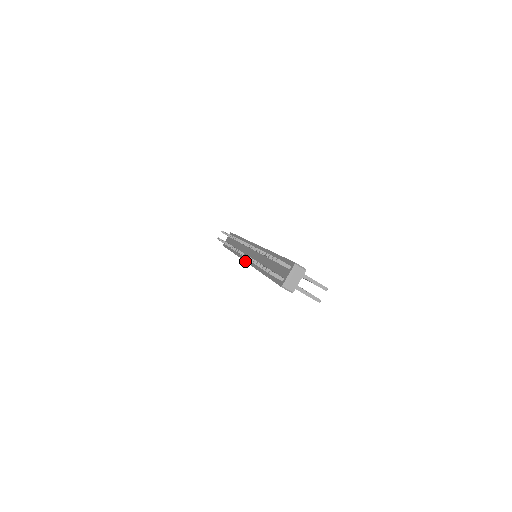
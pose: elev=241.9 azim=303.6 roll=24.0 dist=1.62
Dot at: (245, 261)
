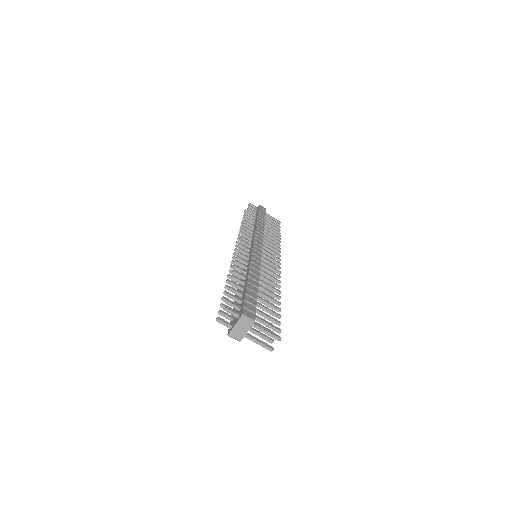
Dot at: occluded
